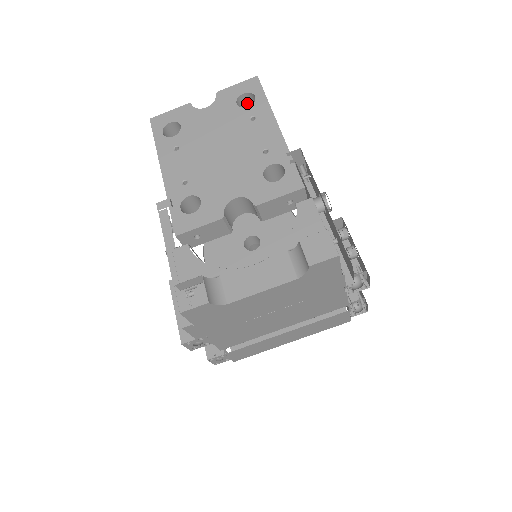
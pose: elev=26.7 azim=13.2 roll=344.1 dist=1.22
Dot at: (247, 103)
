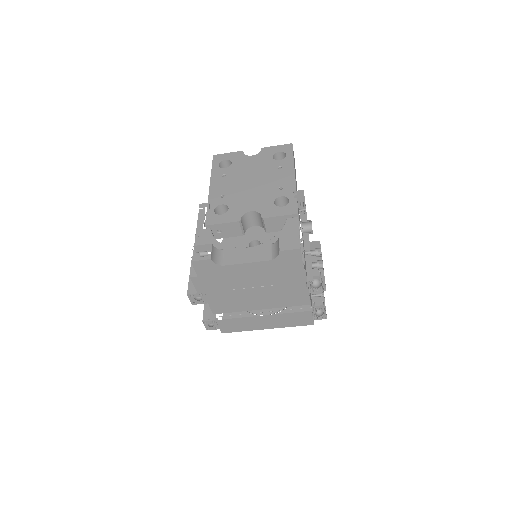
Dot at: (281, 159)
